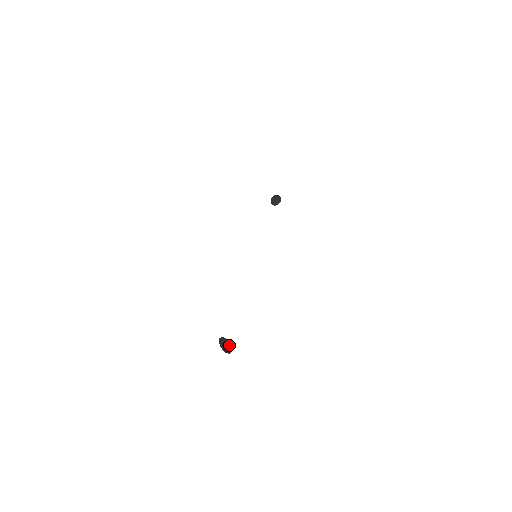
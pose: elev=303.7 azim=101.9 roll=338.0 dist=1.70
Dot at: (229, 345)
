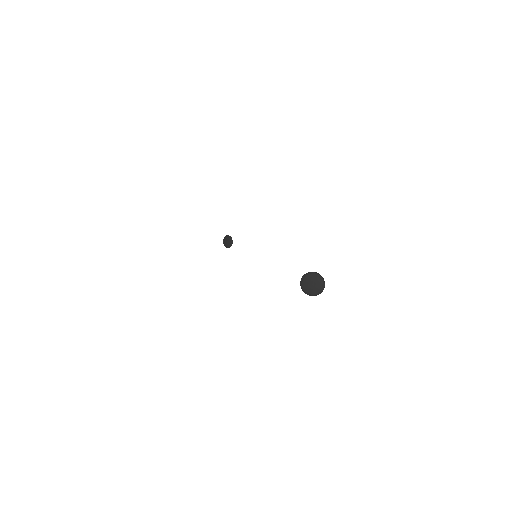
Dot at: (321, 276)
